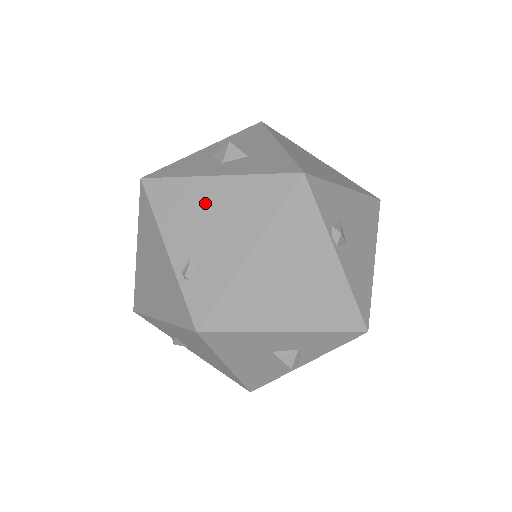
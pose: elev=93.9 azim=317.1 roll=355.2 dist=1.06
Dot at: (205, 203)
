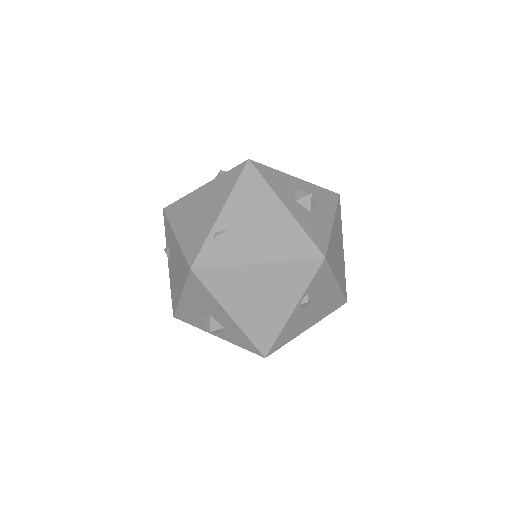
Dot at: (265, 213)
